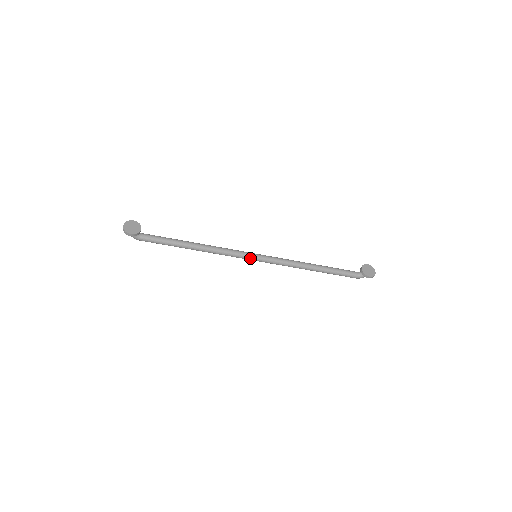
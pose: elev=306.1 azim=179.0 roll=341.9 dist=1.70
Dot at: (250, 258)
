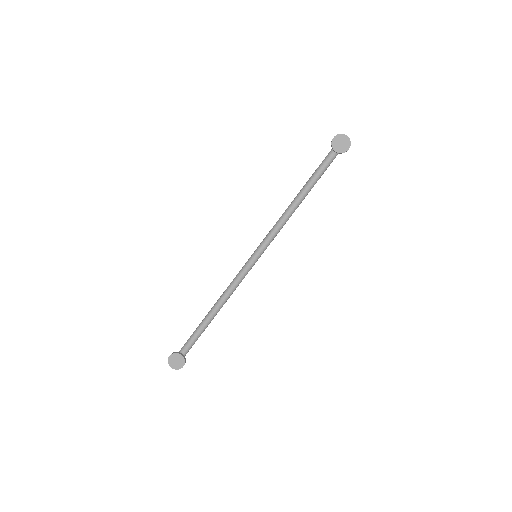
Dot at: occluded
